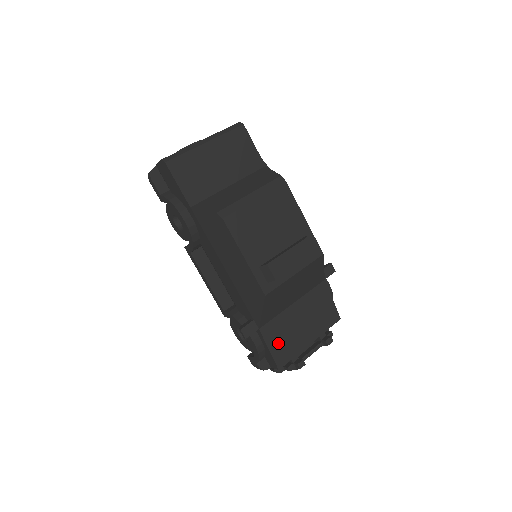
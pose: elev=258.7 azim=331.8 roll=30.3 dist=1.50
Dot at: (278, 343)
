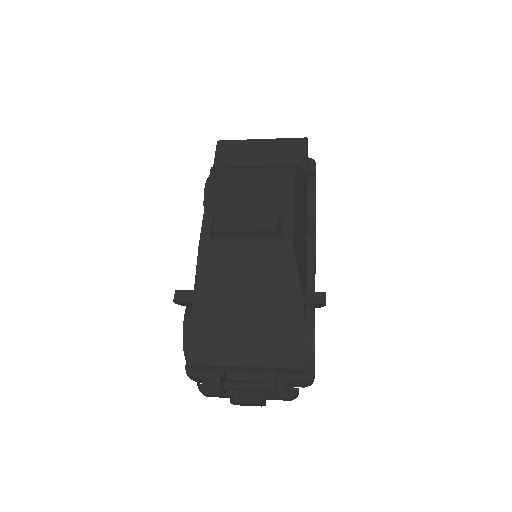
Dot at: (204, 333)
